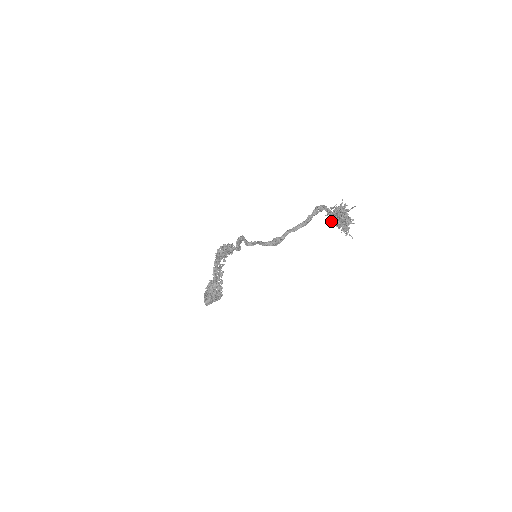
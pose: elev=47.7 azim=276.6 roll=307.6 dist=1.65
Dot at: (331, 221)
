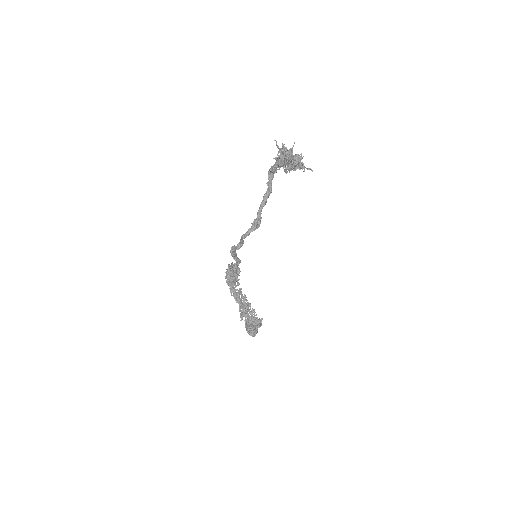
Dot at: (284, 169)
